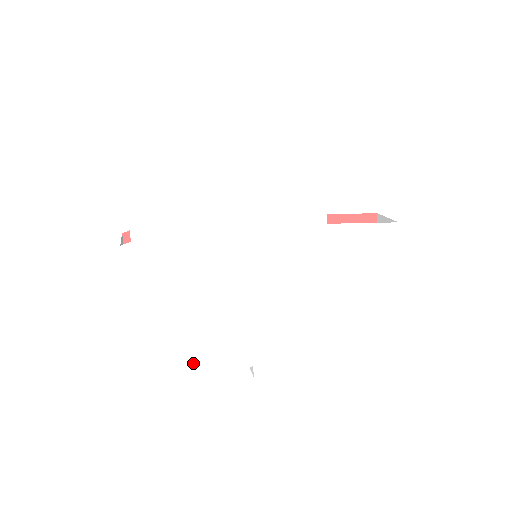
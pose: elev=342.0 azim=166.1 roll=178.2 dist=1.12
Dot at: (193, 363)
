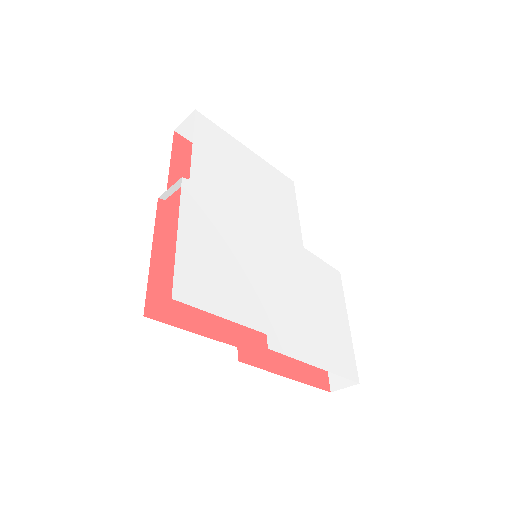
Dot at: (221, 303)
